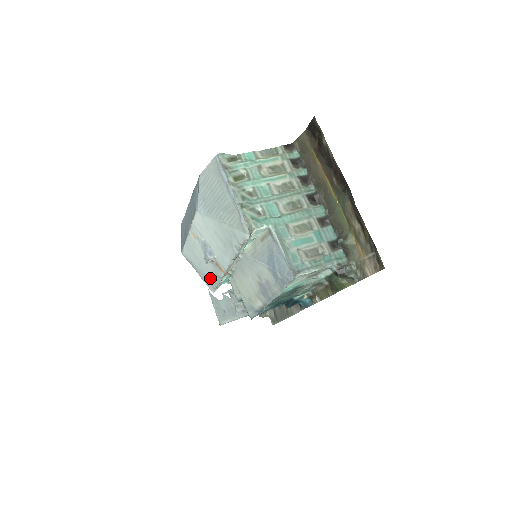
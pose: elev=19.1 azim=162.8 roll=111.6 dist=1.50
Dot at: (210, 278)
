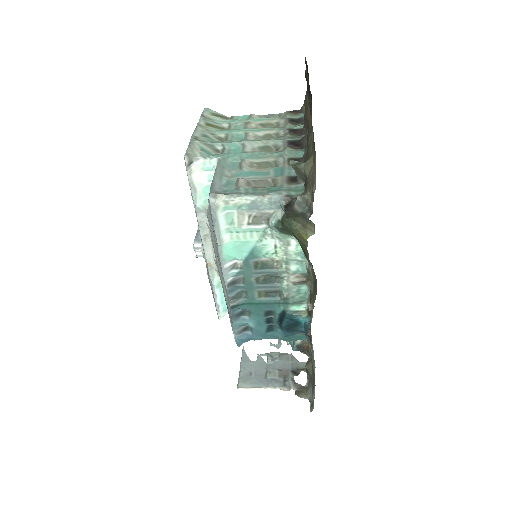
Dot at: (212, 292)
